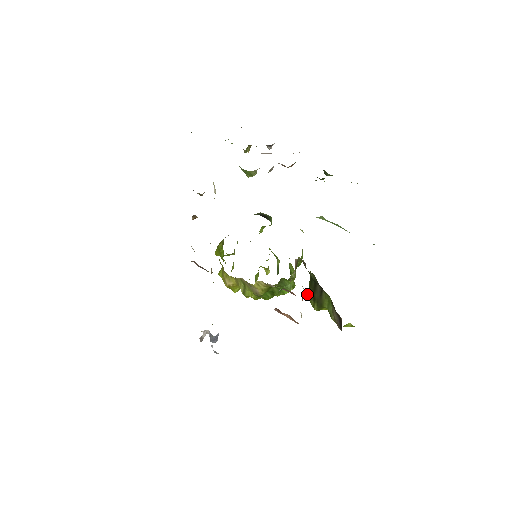
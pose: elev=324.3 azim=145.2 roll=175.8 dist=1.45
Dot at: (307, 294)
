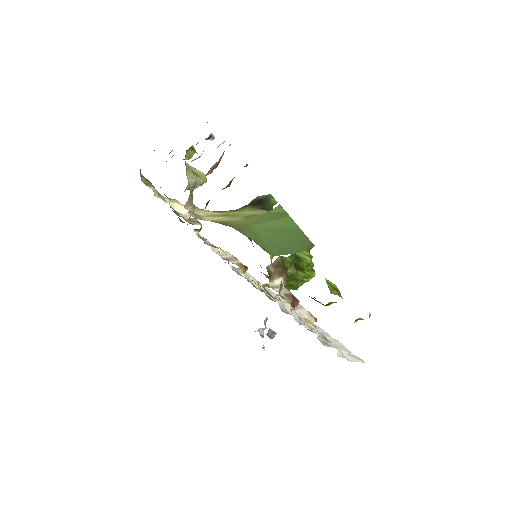
Dot at: occluded
